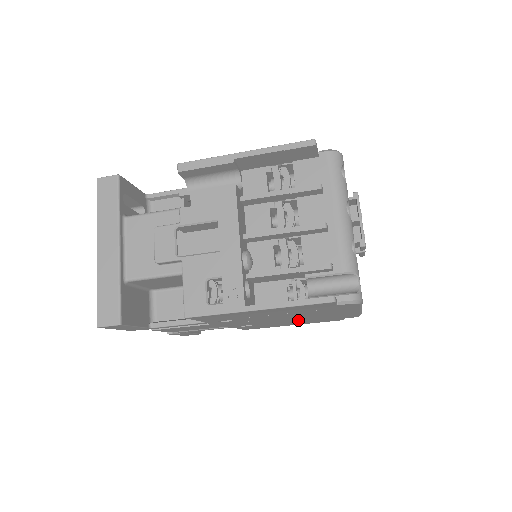
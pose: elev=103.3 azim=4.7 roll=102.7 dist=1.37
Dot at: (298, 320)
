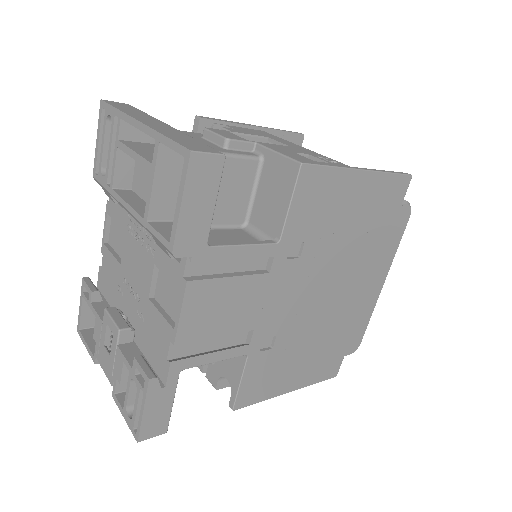
Dot at: (322, 329)
